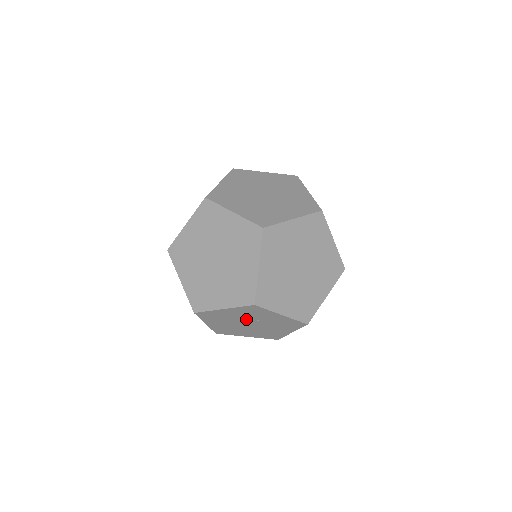
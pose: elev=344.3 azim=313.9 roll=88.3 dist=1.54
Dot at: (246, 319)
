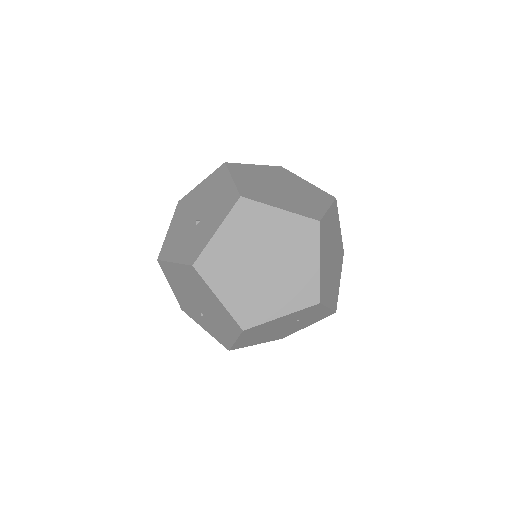
Dot at: (287, 323)
